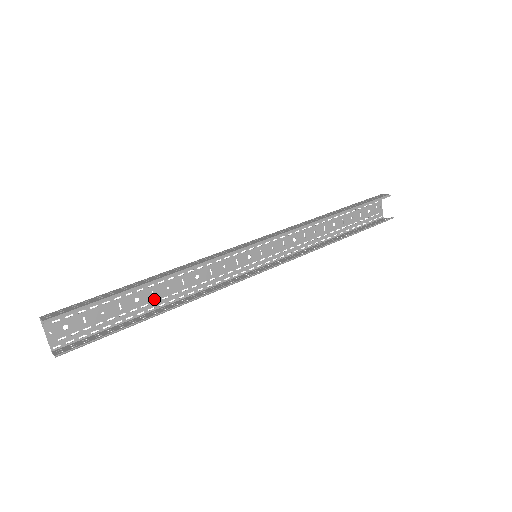
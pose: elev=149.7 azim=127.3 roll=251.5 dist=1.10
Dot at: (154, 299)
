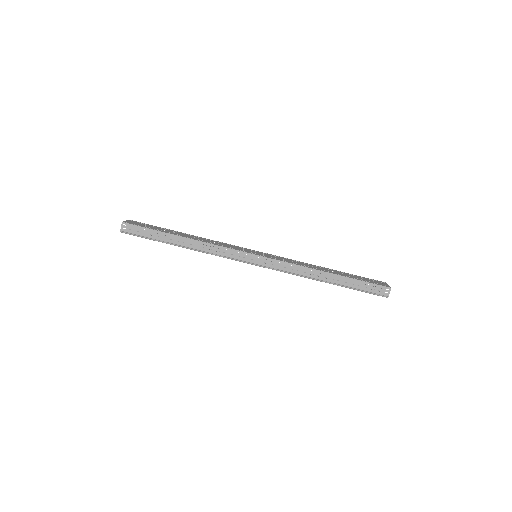
Dot at: (185, 235)
